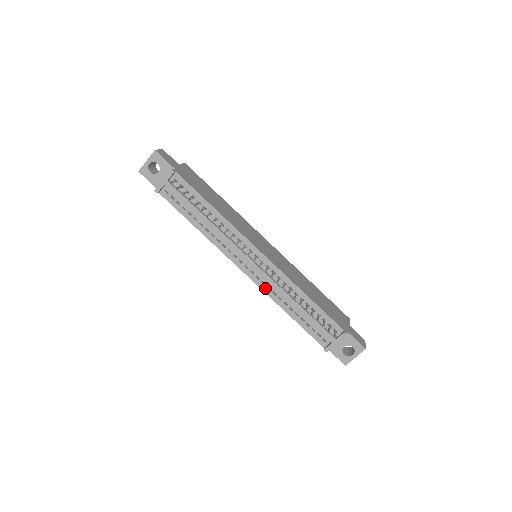
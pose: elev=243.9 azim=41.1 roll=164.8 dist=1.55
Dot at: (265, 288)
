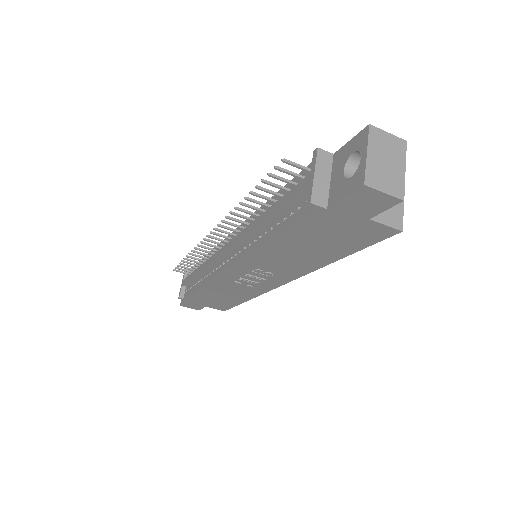
Dot at: (243, 253)
